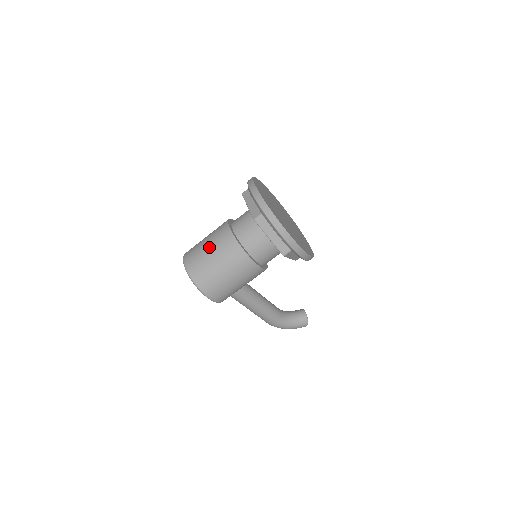
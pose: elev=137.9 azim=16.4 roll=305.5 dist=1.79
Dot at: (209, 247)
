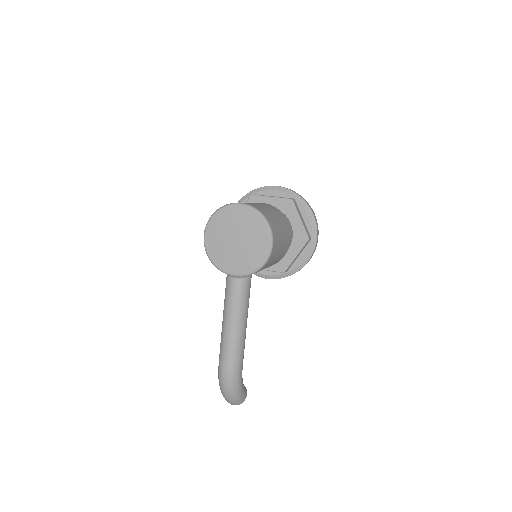
Dot at: occluded
